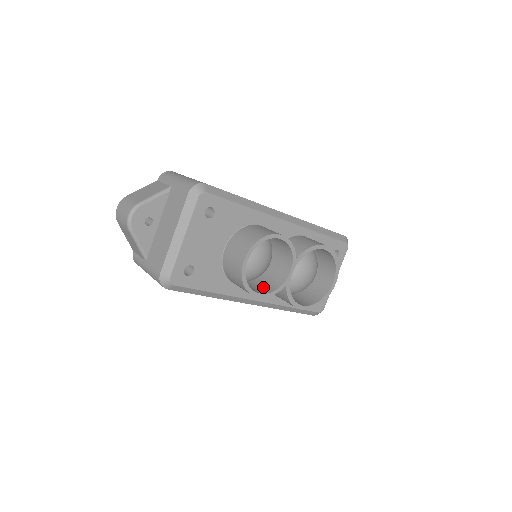
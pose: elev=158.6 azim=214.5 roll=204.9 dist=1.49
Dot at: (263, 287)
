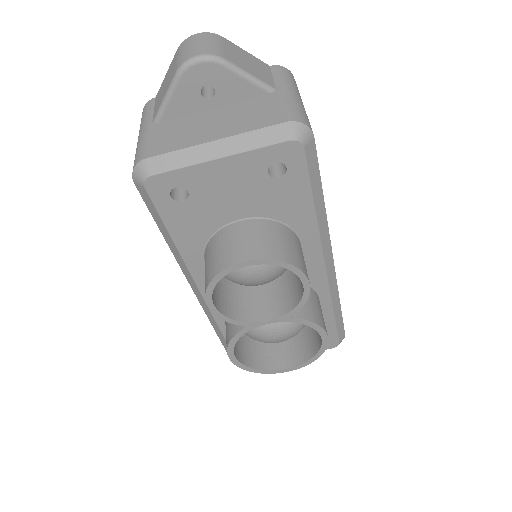
Dot at: (225, 299)
